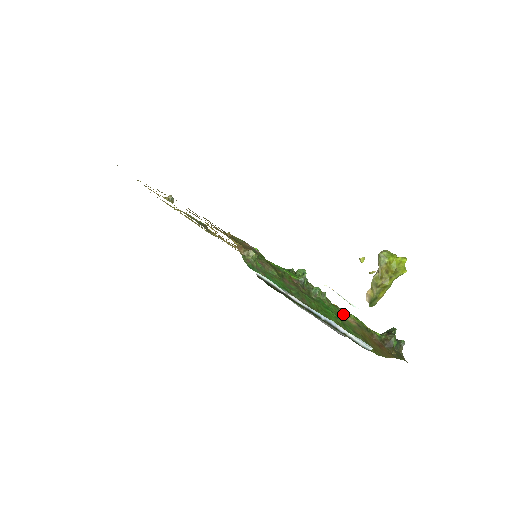
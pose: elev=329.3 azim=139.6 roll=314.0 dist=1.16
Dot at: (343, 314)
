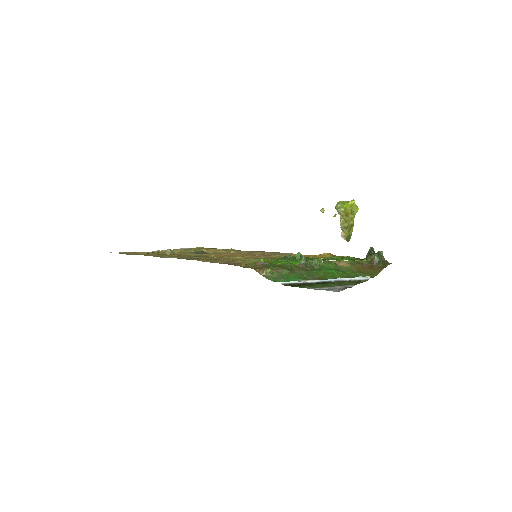
Dot at: (338, 264)
